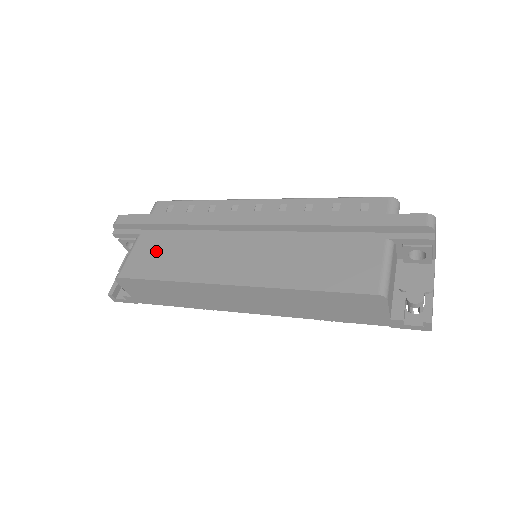
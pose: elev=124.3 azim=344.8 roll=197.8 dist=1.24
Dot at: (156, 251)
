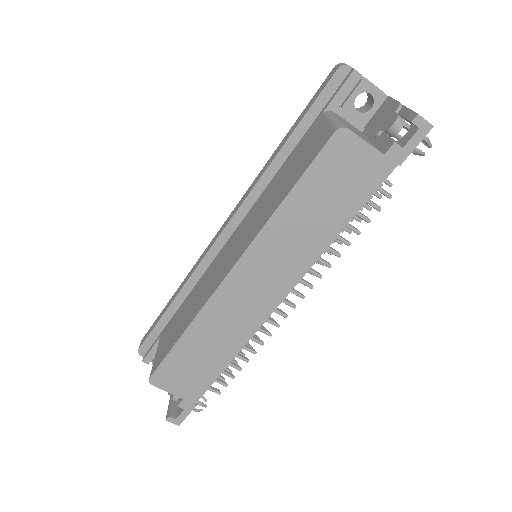
Dot at: (172, 329)
